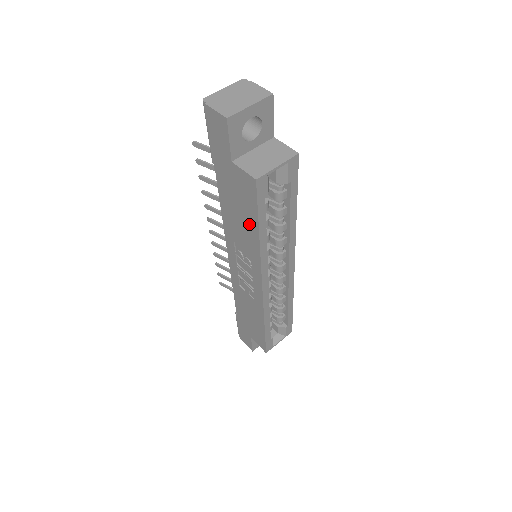
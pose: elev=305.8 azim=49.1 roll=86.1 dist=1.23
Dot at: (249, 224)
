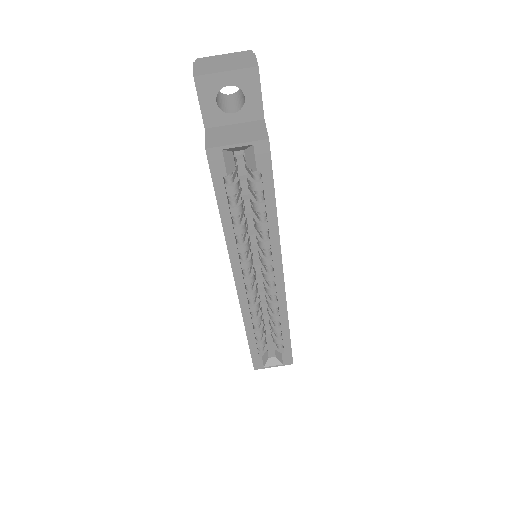
Dot at: occluded
